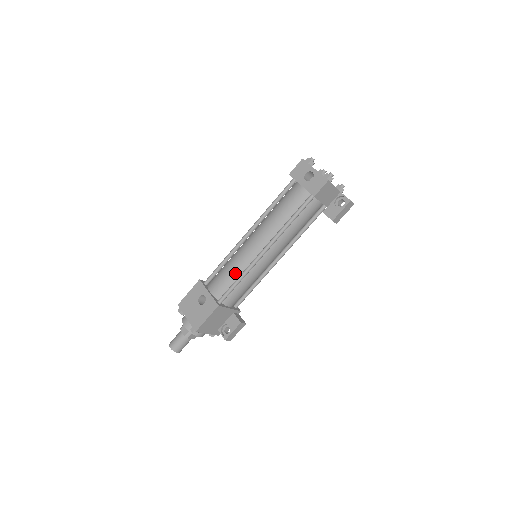
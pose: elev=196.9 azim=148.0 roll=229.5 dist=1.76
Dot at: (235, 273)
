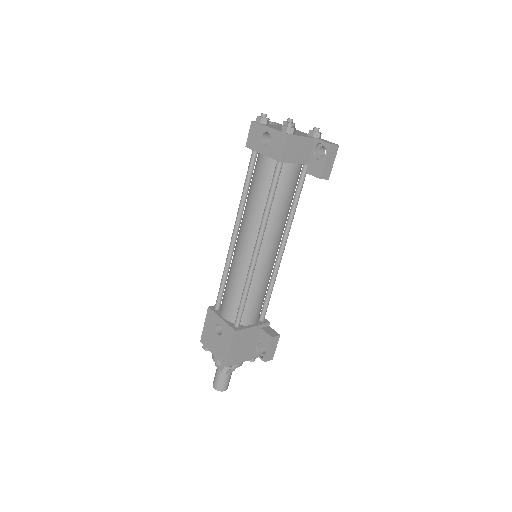
Dot at: (238, 287)
